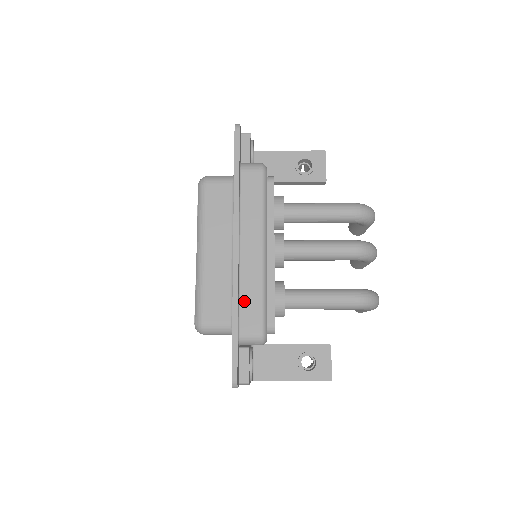
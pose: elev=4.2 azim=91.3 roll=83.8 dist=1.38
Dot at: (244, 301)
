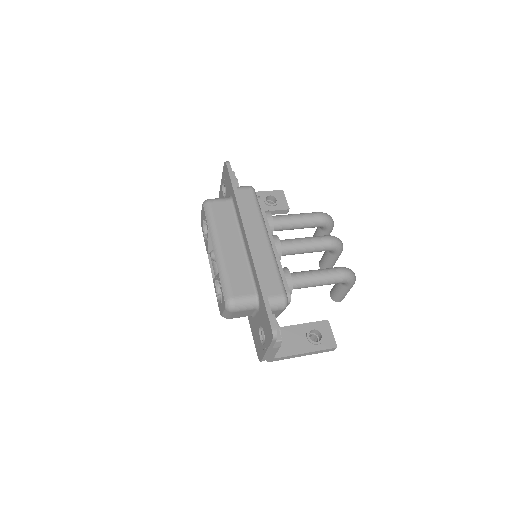
Dot at: (264, 274)
